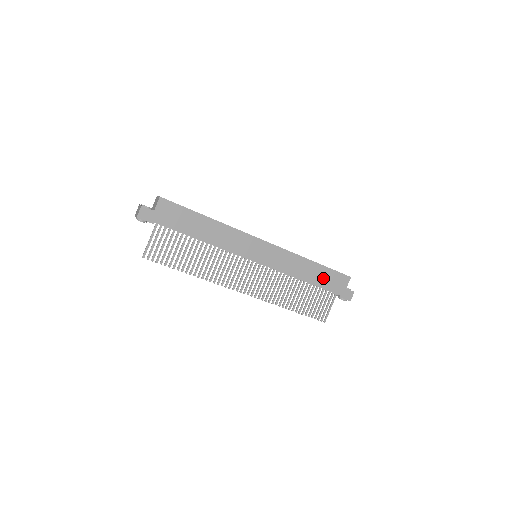
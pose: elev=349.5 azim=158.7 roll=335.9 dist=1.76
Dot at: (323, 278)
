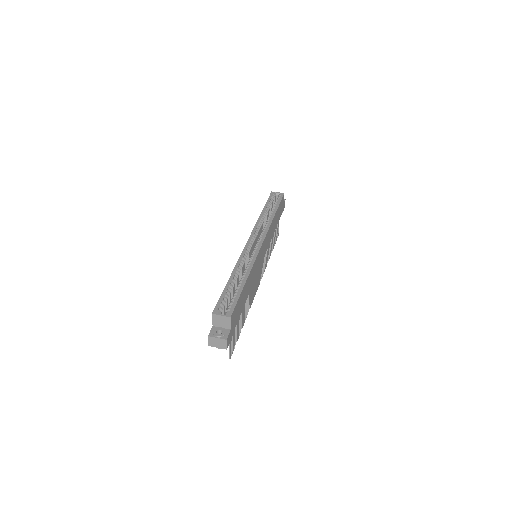
Dot at: (278, 215)
